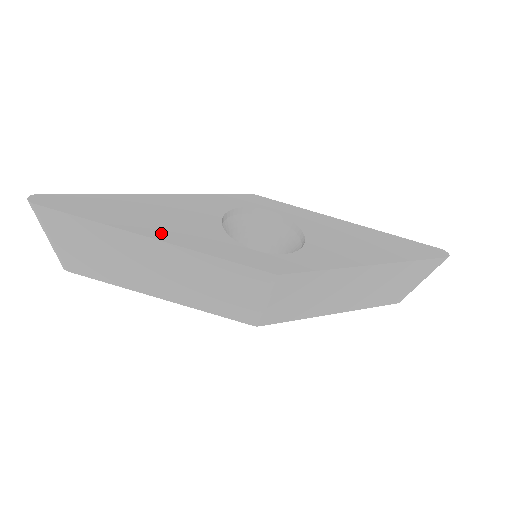
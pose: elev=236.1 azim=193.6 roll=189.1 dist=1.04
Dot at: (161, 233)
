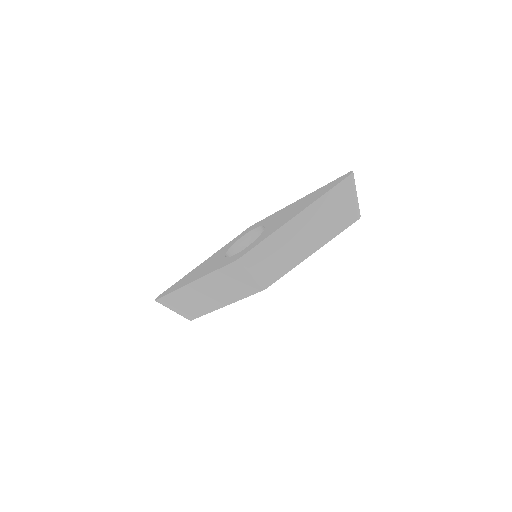
Dot at: (197, 277)
